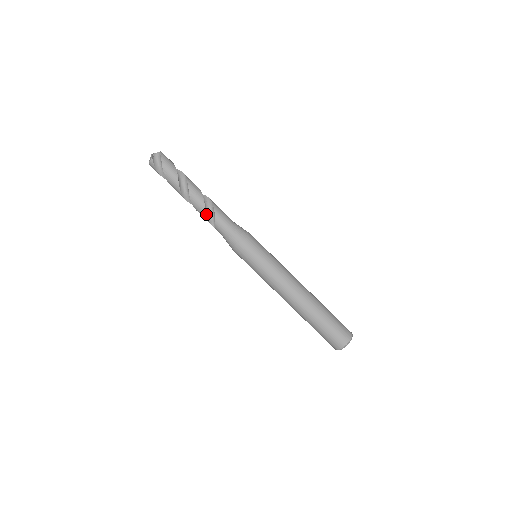
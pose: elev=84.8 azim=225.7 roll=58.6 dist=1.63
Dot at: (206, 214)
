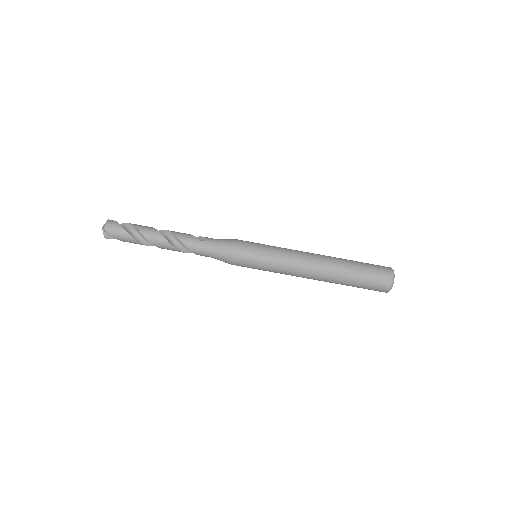
Dot at: occluded
